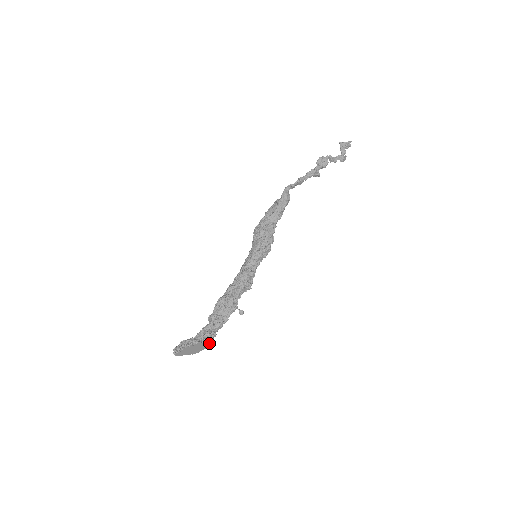
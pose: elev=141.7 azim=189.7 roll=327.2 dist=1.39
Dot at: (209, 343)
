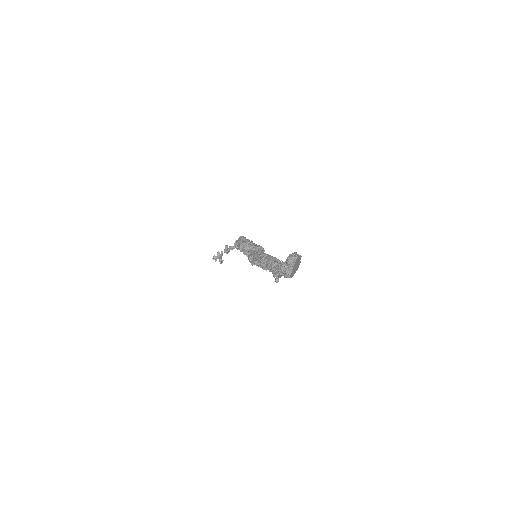
Dot at: occluded
